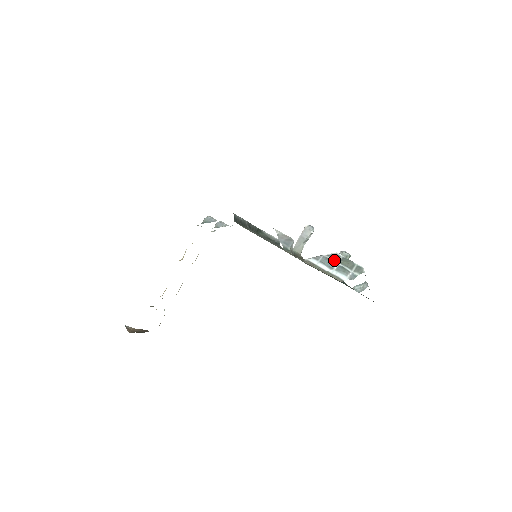
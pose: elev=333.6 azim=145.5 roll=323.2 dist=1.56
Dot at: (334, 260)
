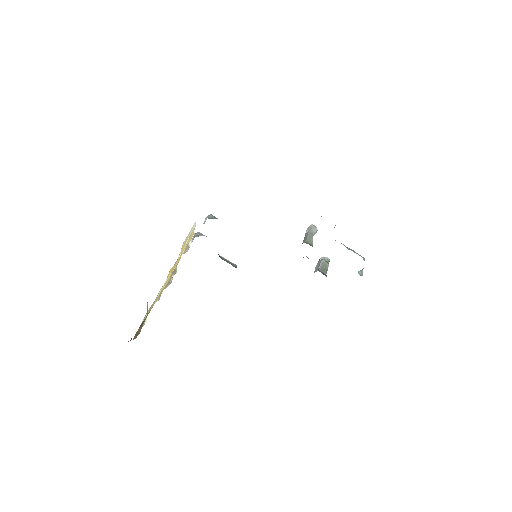
Dot at: occluded
